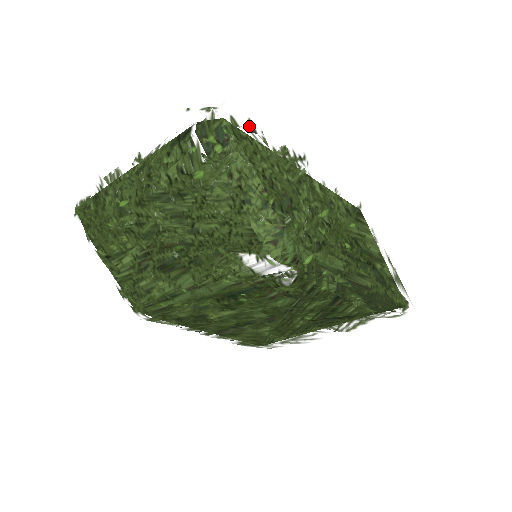
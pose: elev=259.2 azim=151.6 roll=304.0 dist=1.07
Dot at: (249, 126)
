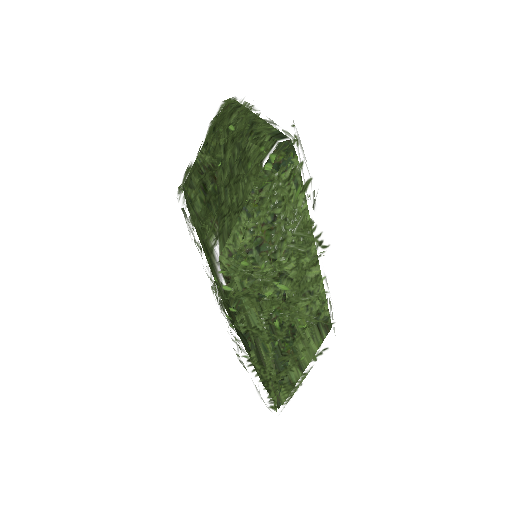
Dot at: (306, 182)
